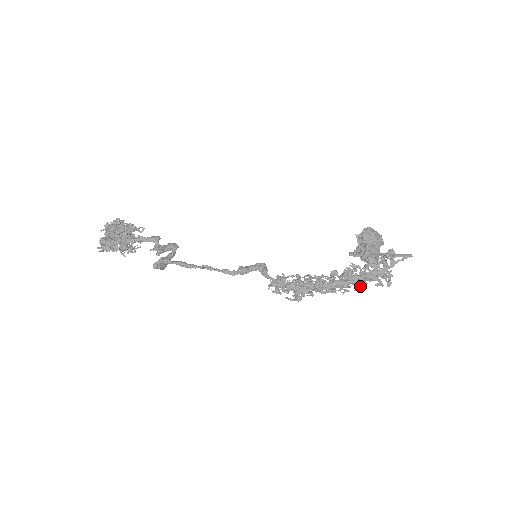
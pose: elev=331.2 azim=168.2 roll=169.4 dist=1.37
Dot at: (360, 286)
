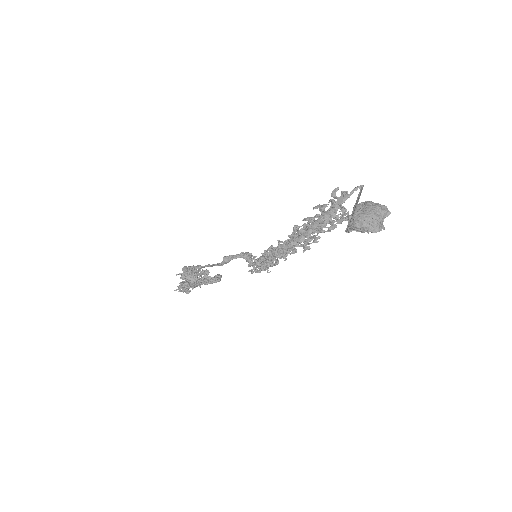
Dot at: (315, 236)
